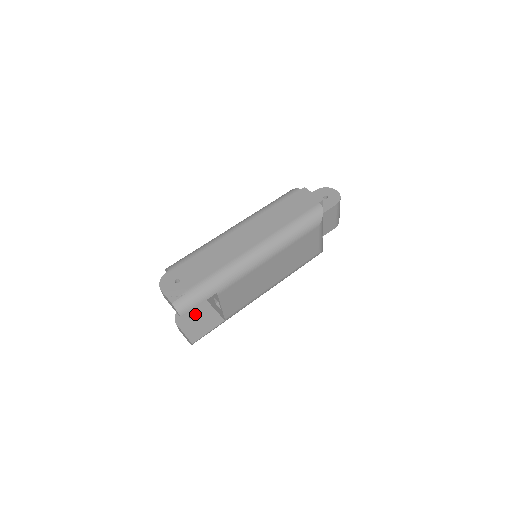
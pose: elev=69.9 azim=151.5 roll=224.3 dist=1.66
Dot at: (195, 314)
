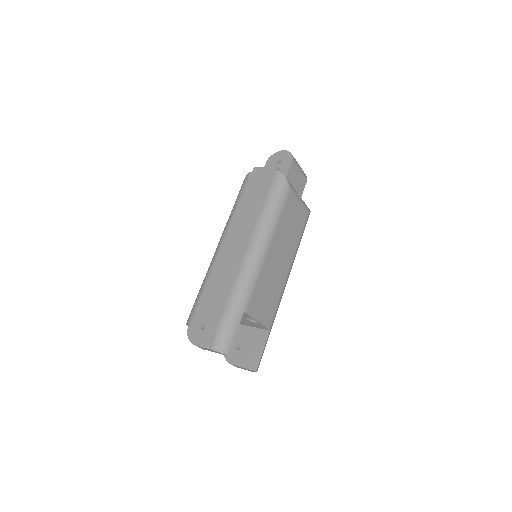
Dot at: (241, 344)
